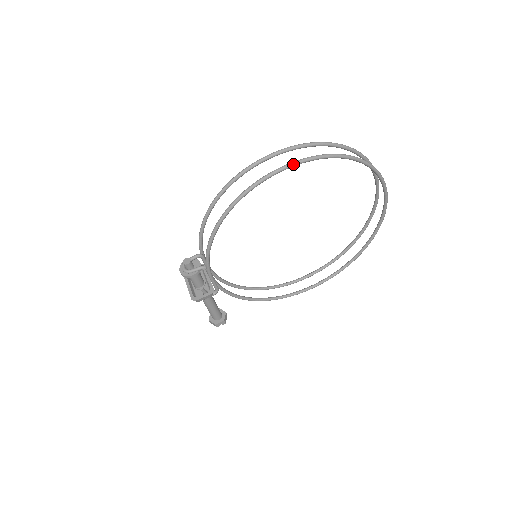
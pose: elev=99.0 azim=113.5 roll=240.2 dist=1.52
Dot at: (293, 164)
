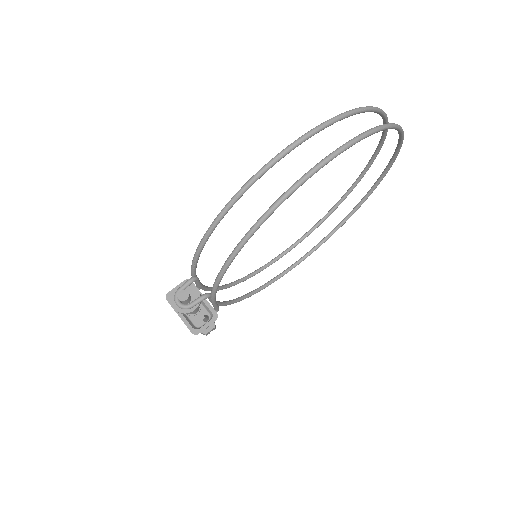
Dot at: (333, 157)
